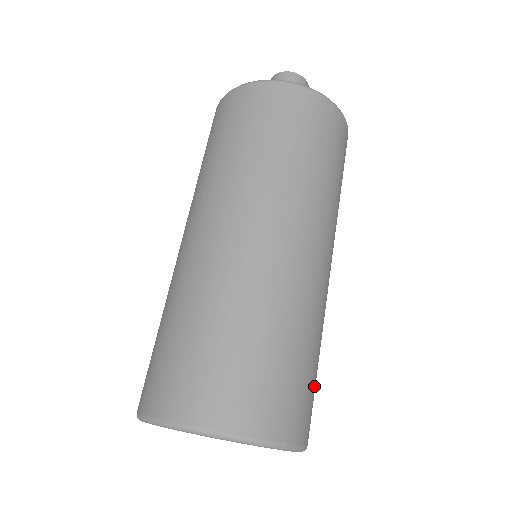
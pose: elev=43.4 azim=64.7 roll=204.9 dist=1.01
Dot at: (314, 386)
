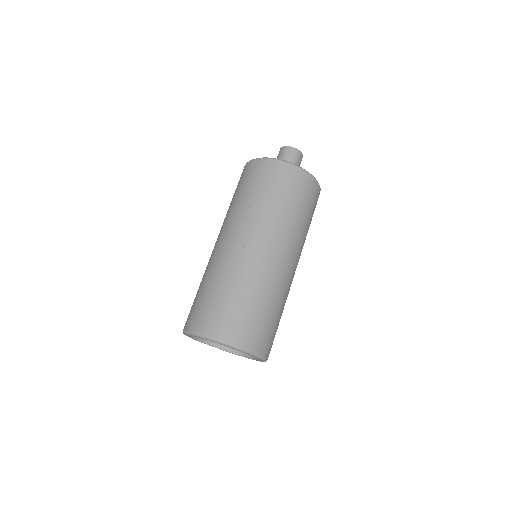
Dot at: occluded
